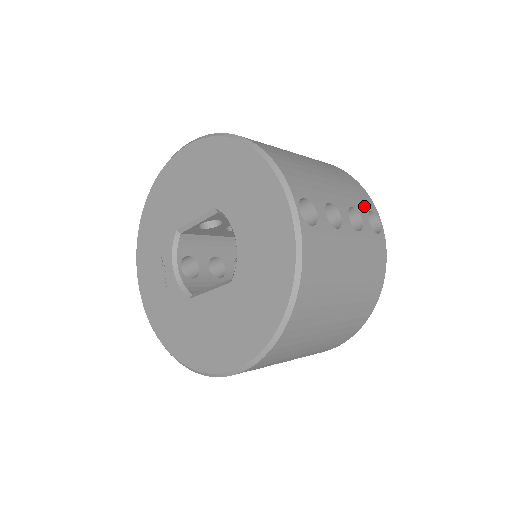
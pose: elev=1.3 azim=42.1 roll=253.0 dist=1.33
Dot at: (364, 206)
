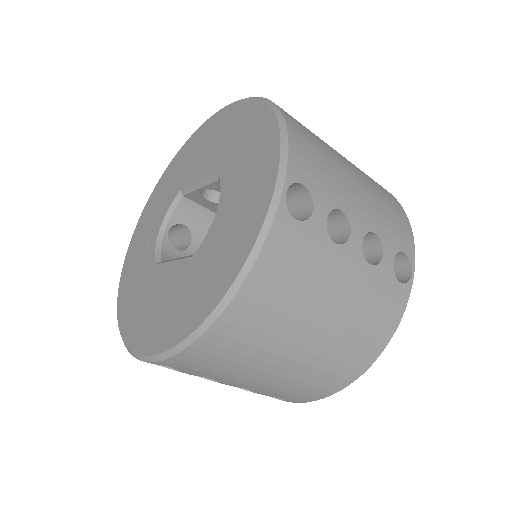
Dot at: (396, 243)
